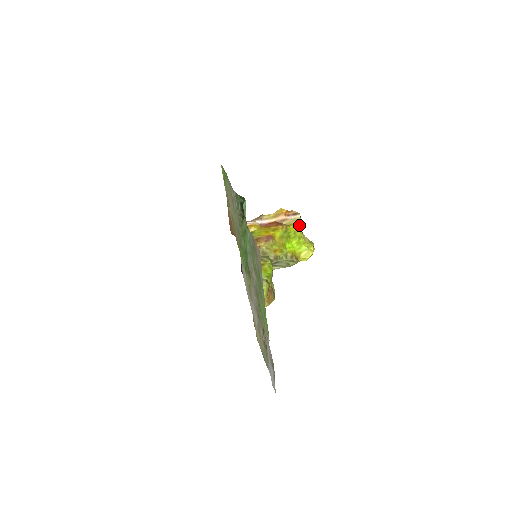
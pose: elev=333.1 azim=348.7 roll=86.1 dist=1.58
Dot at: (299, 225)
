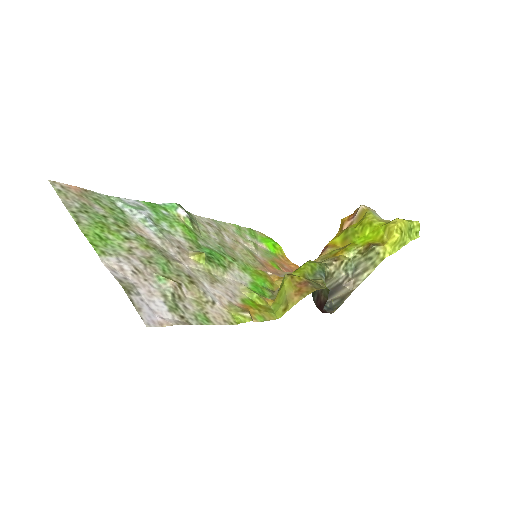
Dot at: (365, 214)
